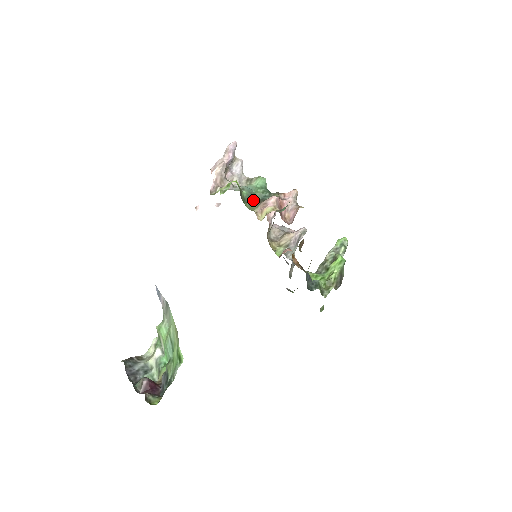
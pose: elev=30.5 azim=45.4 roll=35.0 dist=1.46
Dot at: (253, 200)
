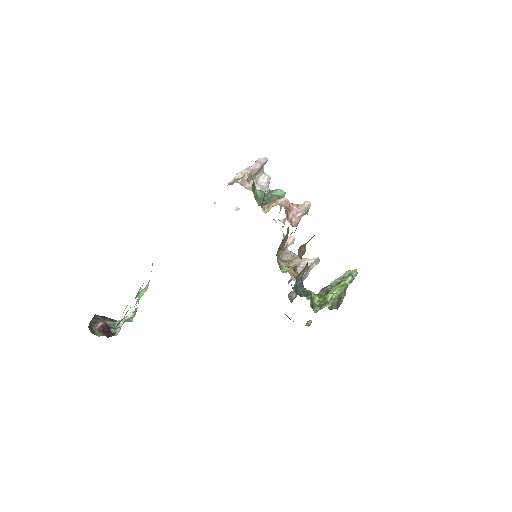
Dot at: (266, 202)
